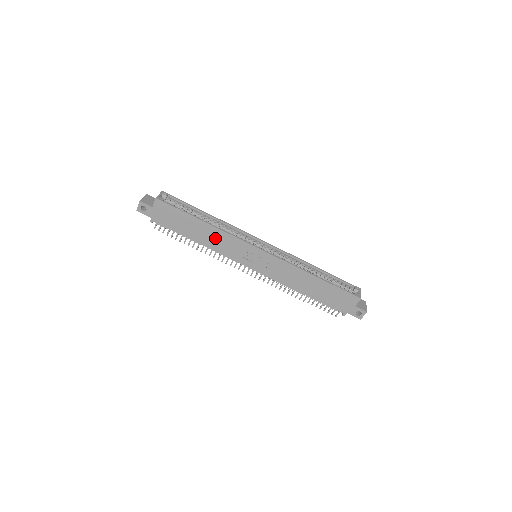
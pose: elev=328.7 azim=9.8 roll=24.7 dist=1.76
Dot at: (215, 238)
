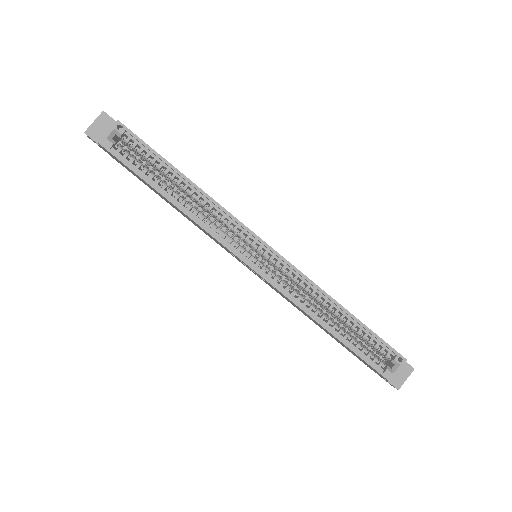
Dot at: (191, 220)
